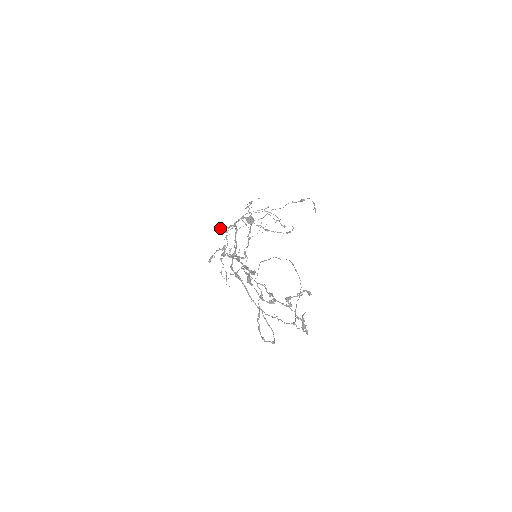
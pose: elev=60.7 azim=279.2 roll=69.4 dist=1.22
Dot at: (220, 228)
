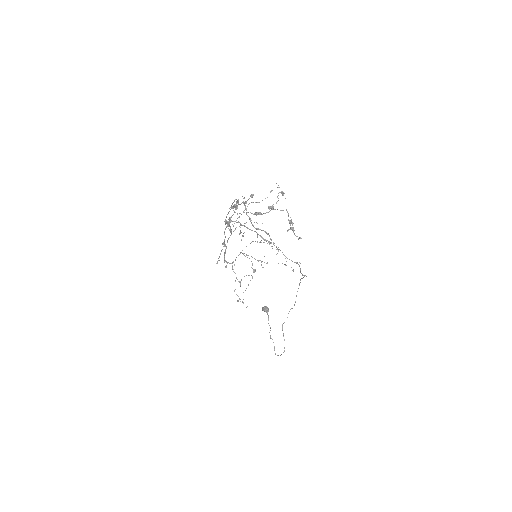
Dot at: (224, 257)
